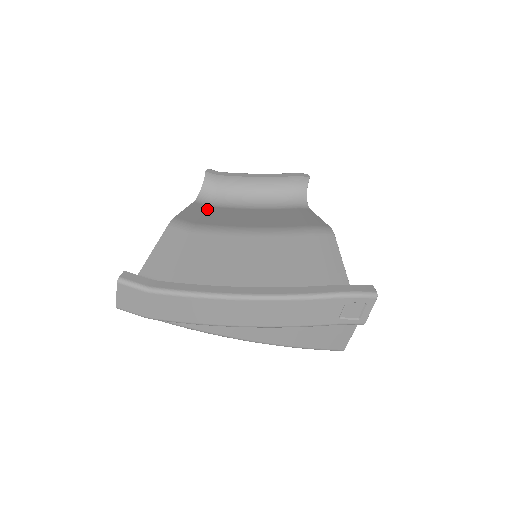
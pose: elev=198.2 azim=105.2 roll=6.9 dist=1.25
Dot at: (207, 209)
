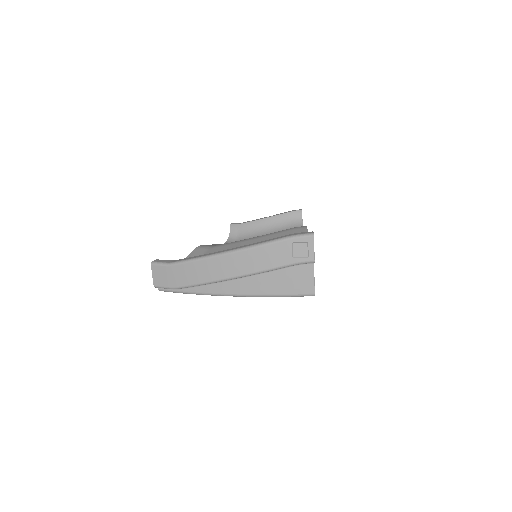
Dot at: occluded
